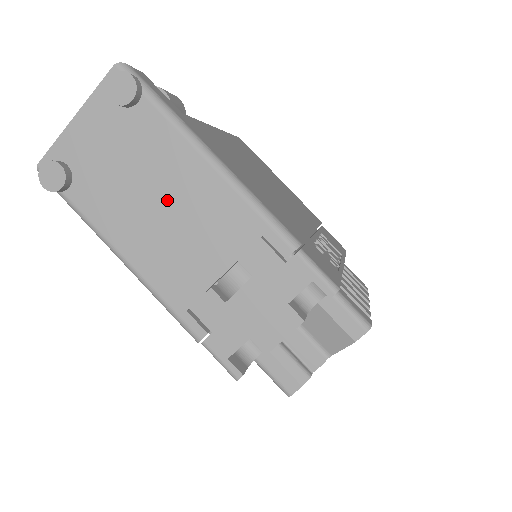
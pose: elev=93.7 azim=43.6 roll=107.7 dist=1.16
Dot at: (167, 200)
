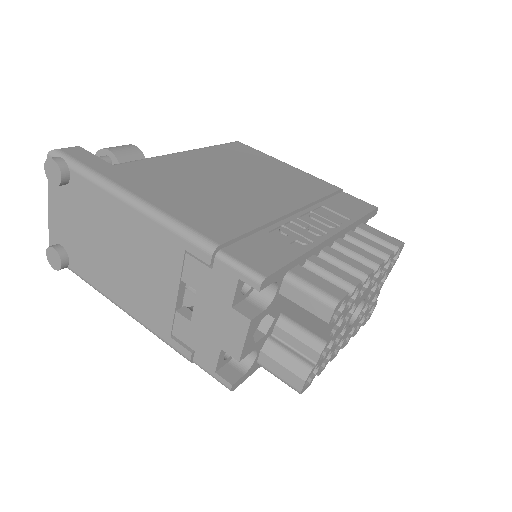
Dot at: (118, 247)
